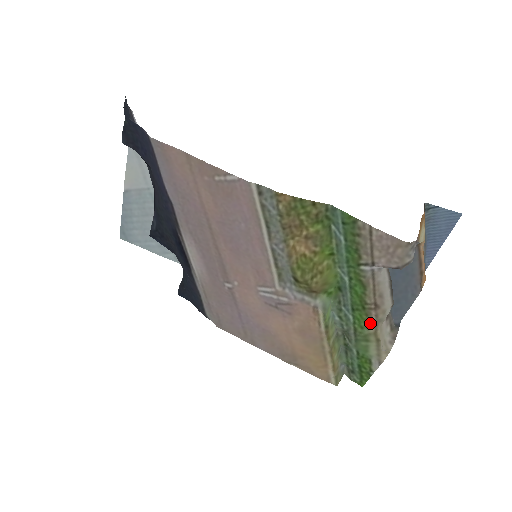
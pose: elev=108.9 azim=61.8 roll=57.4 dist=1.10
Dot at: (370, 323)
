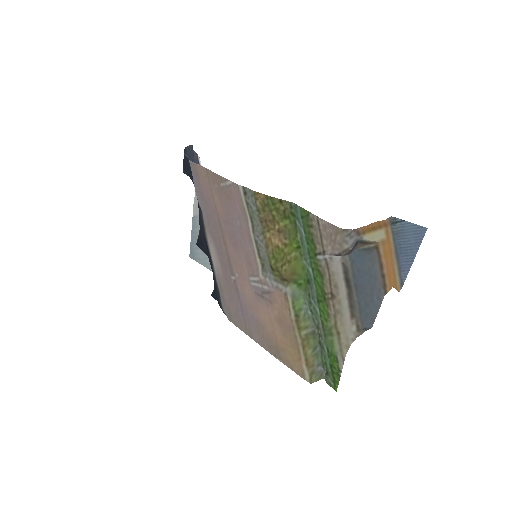
Dot at: (331, 314)
